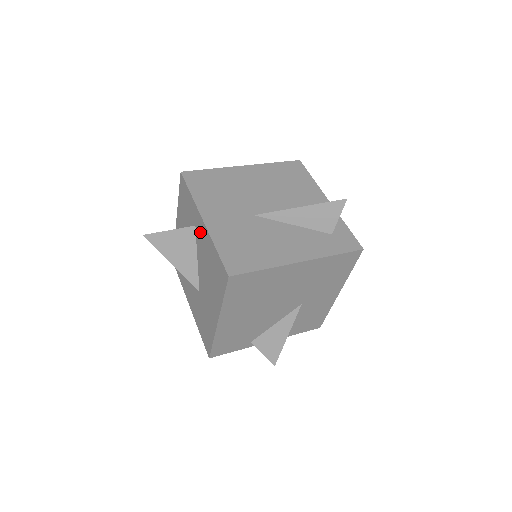
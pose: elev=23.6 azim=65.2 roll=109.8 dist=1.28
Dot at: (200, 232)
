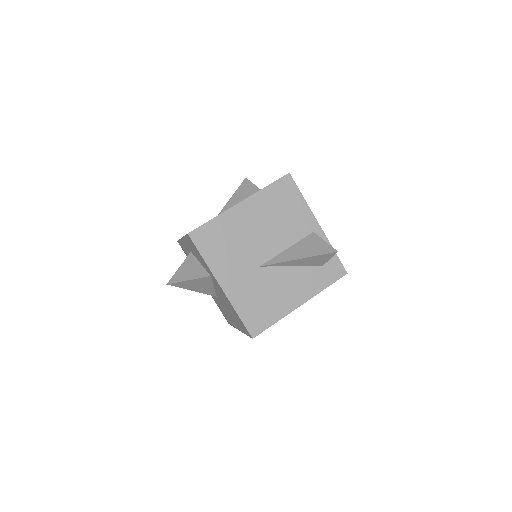
Dot at: (218, 286)
